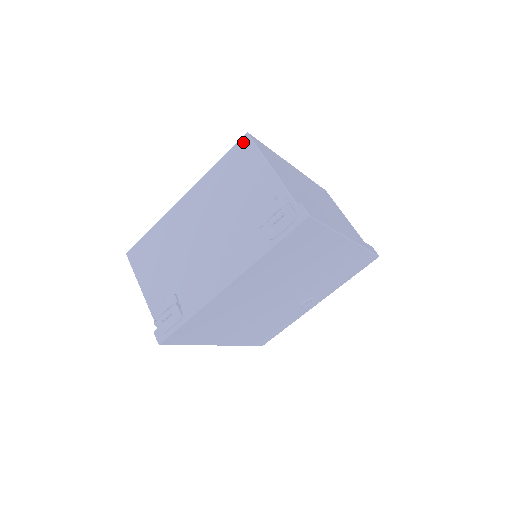
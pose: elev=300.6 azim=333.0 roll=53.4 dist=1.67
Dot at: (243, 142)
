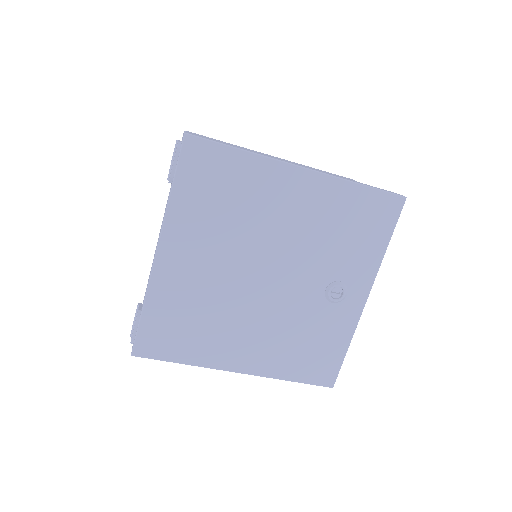
Dot at: occluded
